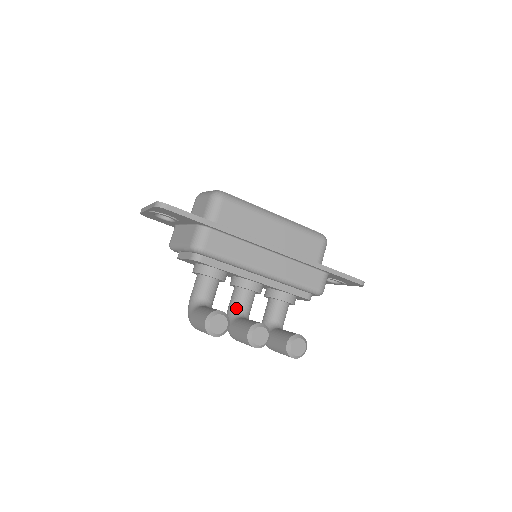
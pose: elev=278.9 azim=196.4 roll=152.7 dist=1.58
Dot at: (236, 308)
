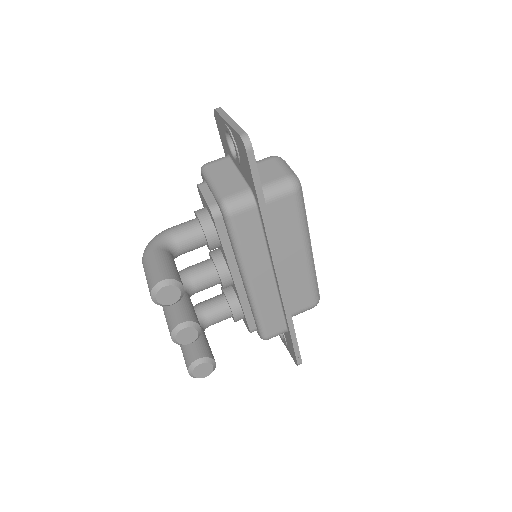
Dot at: (192, 279)
